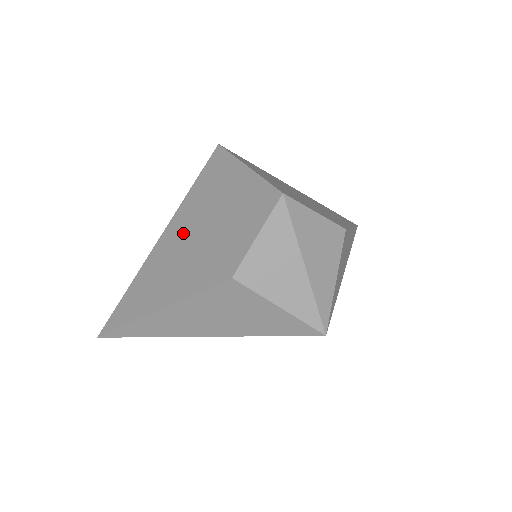
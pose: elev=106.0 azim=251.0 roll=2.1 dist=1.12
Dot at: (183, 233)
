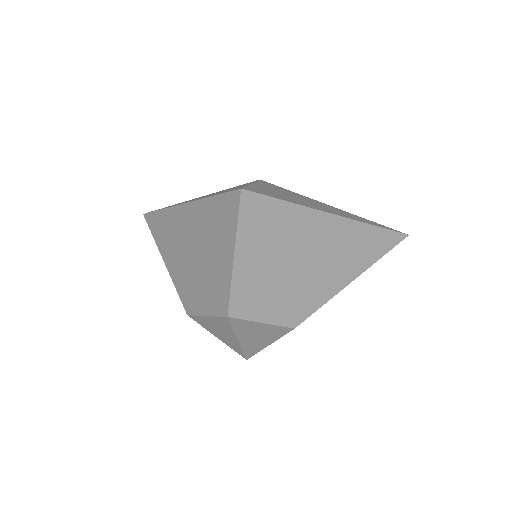
Dot at: (192, 229)
